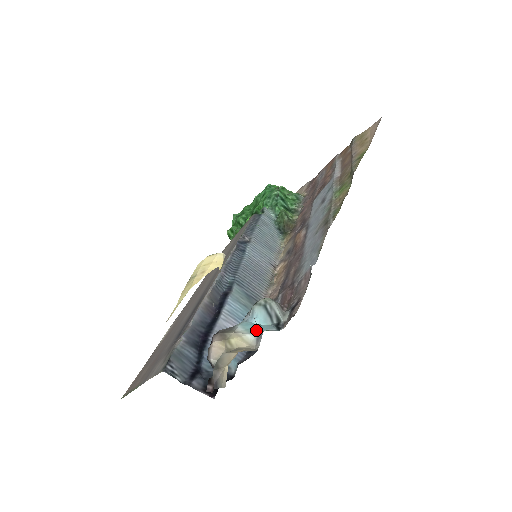
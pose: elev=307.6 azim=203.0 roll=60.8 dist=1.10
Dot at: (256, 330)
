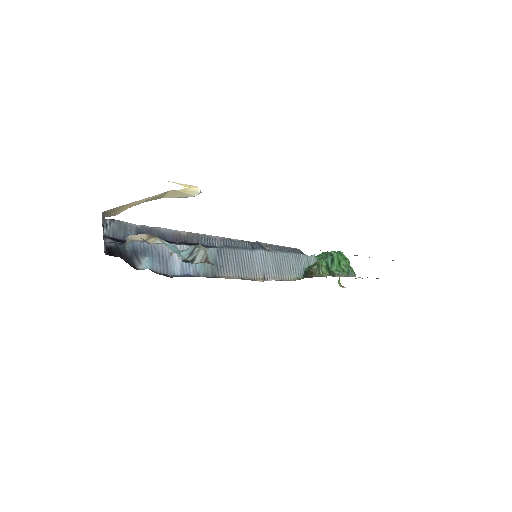
Dot at: (170, 248)
